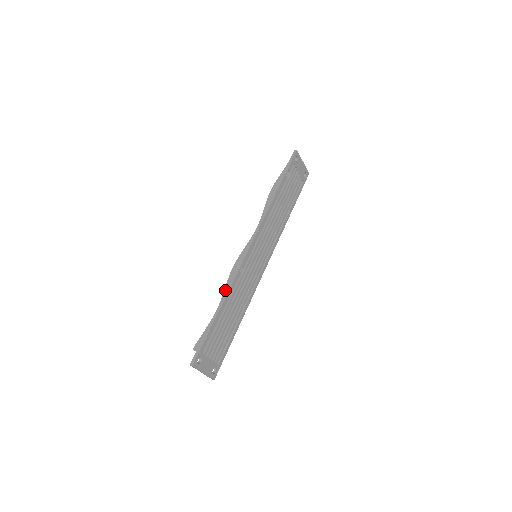
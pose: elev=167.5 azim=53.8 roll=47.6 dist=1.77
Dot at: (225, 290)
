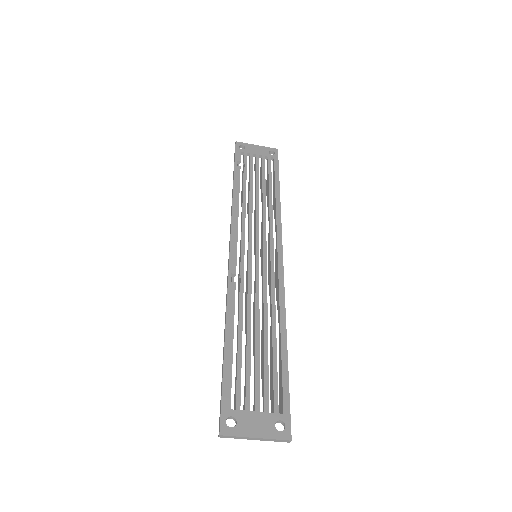
Dot at: occluded
